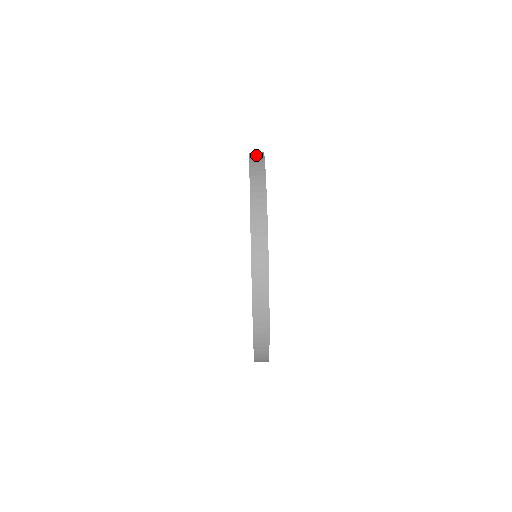
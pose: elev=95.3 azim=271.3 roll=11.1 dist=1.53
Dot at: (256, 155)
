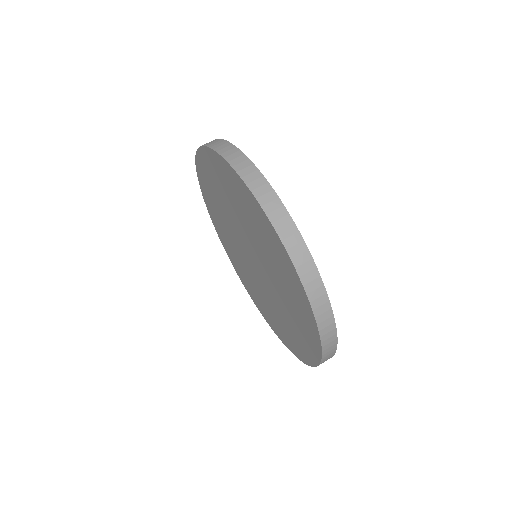
Dot at: (209, 142)
